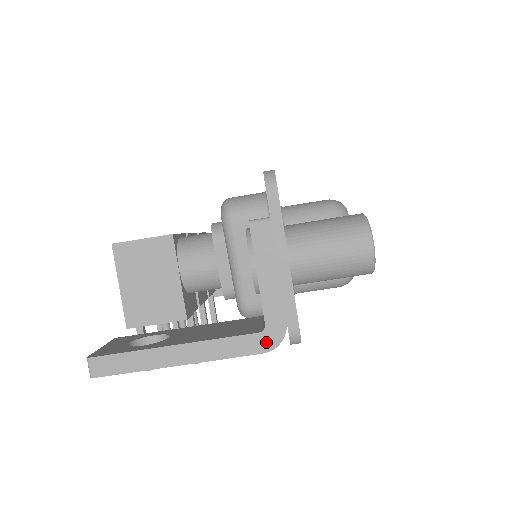
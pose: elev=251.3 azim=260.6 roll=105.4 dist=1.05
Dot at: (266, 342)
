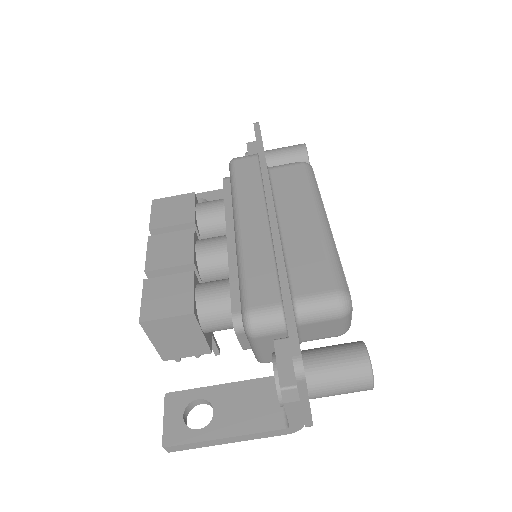
Dot at: (289, 431)
